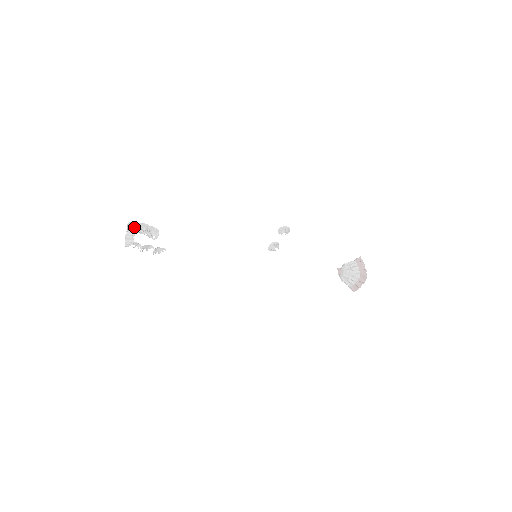
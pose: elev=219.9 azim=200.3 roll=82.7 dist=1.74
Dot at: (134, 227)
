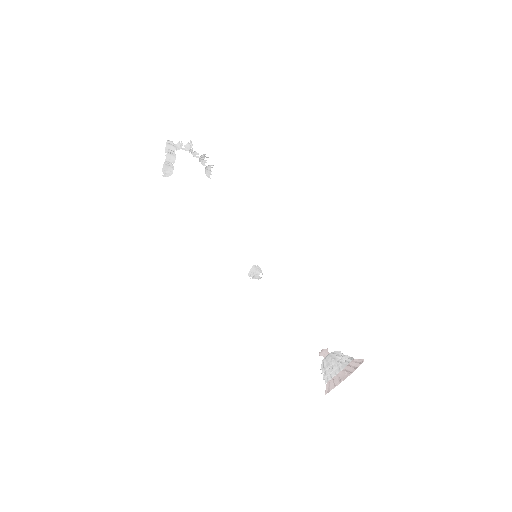
Dot at: (174, 145)
